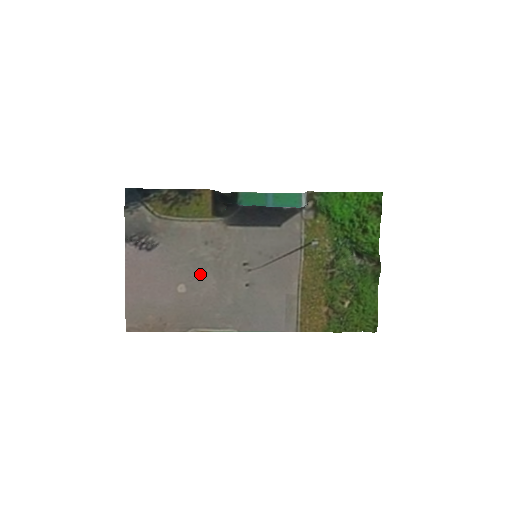
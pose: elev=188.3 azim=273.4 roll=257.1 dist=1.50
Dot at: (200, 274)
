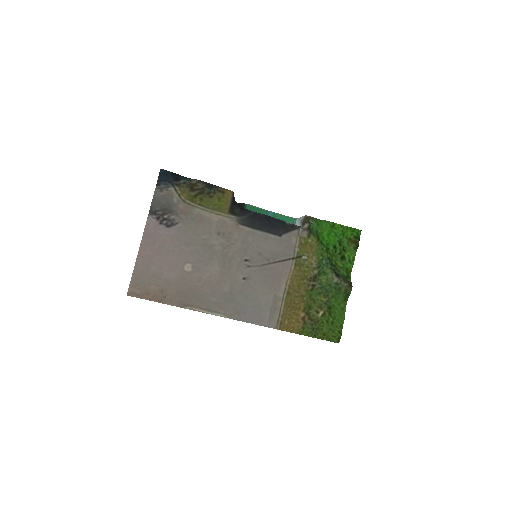
Dot at: (207, 259)
